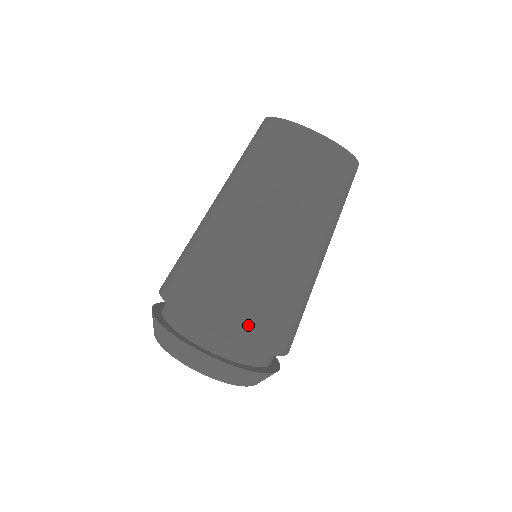
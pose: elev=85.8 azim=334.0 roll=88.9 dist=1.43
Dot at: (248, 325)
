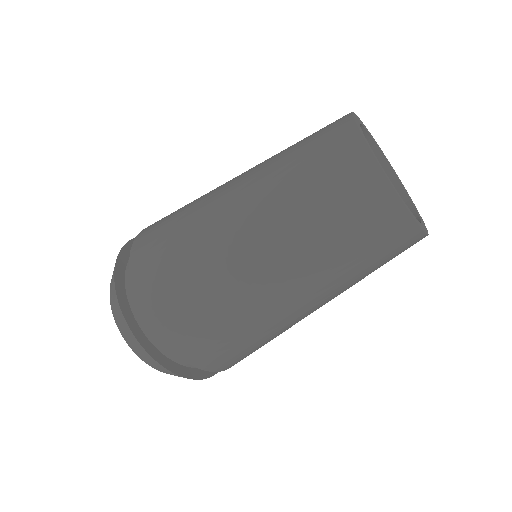
Dot at: occluded
